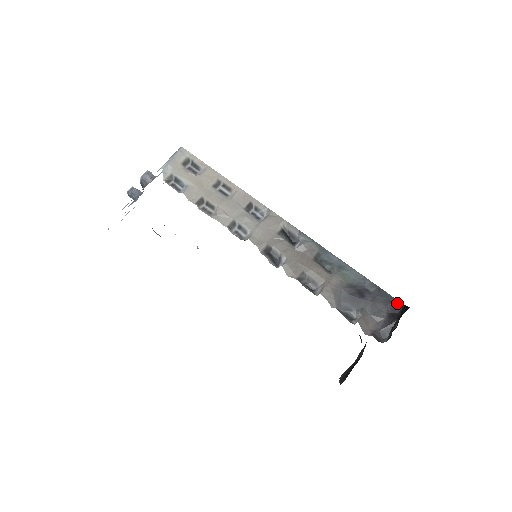
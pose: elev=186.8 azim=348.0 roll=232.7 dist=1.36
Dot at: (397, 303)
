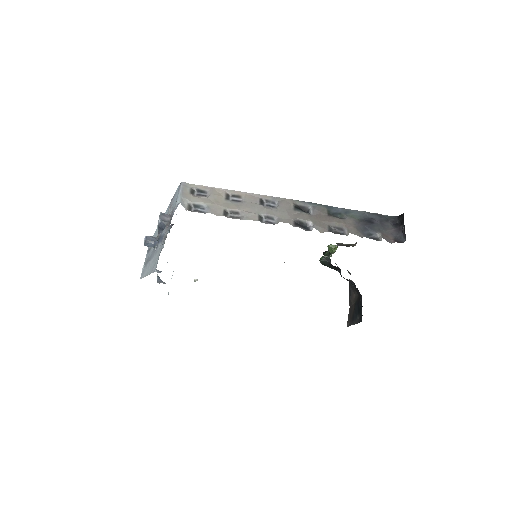
Dot at: (392, 217)
